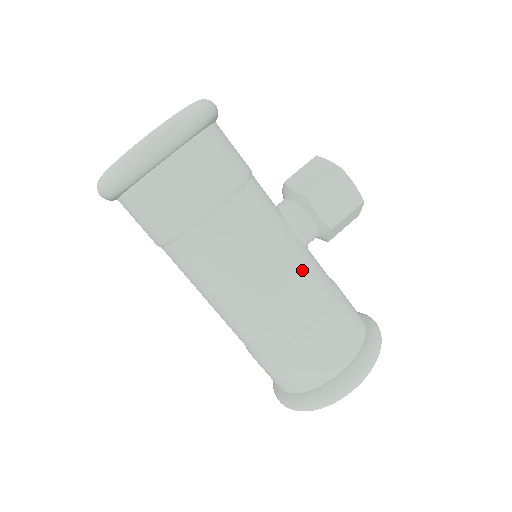
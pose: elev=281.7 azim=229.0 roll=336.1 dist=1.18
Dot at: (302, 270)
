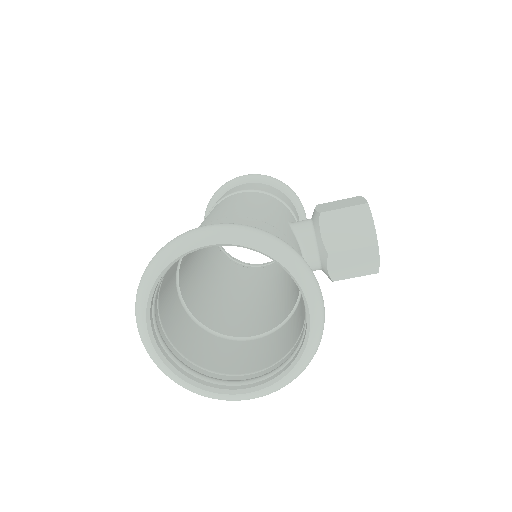
Dot at: occluded
